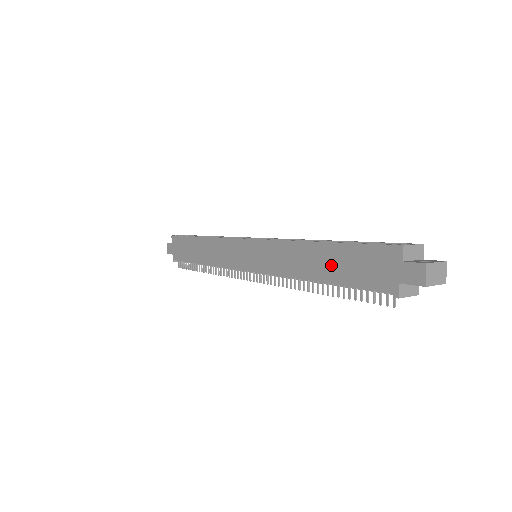
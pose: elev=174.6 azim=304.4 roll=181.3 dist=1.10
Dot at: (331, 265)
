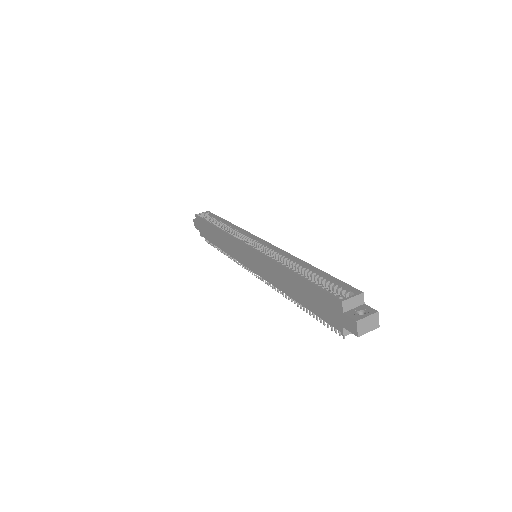
Dot at: (301, 293)
